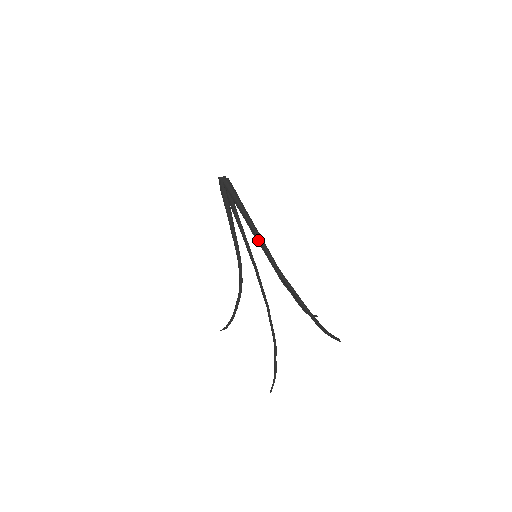
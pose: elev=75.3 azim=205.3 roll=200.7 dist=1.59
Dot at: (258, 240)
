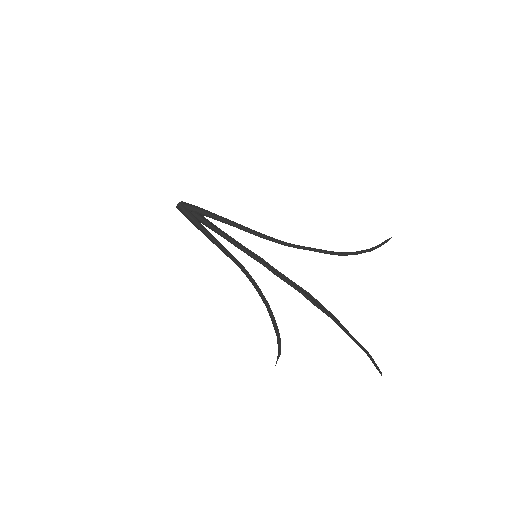
Dot at: (249, 232)
